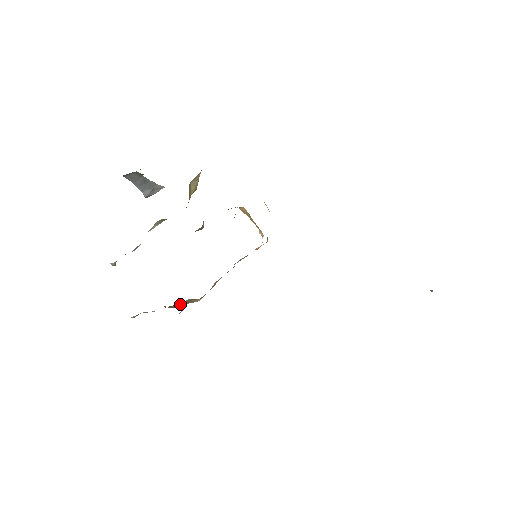
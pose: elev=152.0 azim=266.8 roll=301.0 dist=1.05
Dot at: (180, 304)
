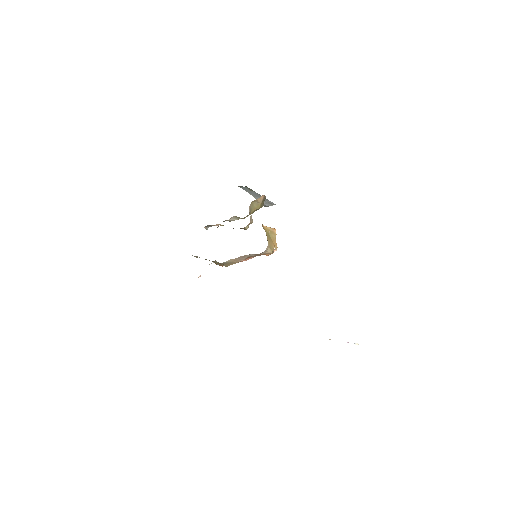
Dot at: (217, 263)
